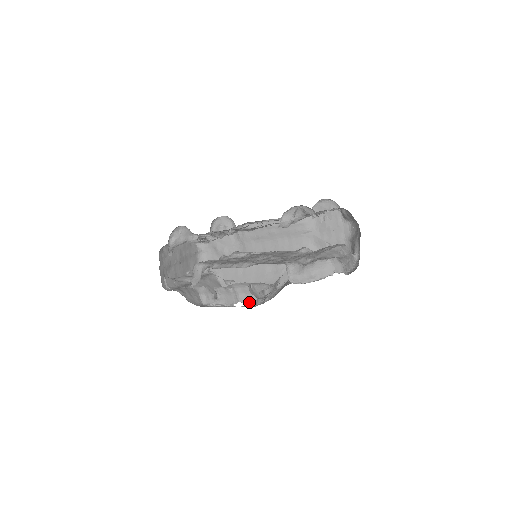
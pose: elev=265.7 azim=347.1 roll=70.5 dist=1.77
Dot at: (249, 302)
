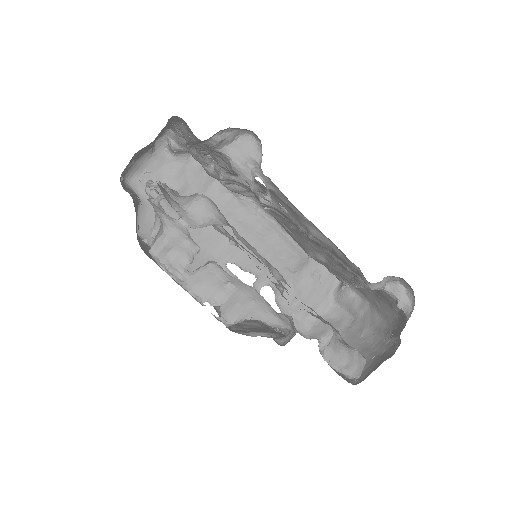
Dot at: (229, 318)
